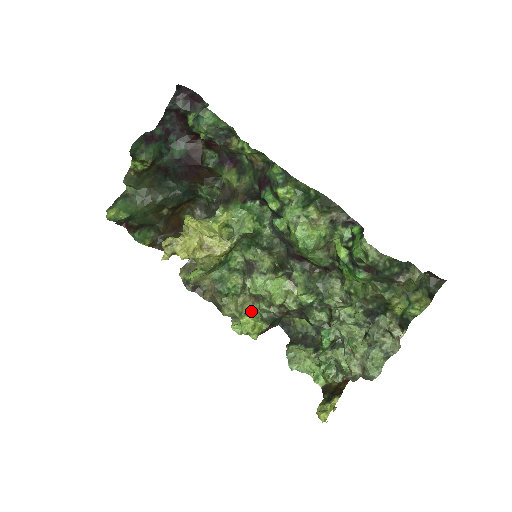
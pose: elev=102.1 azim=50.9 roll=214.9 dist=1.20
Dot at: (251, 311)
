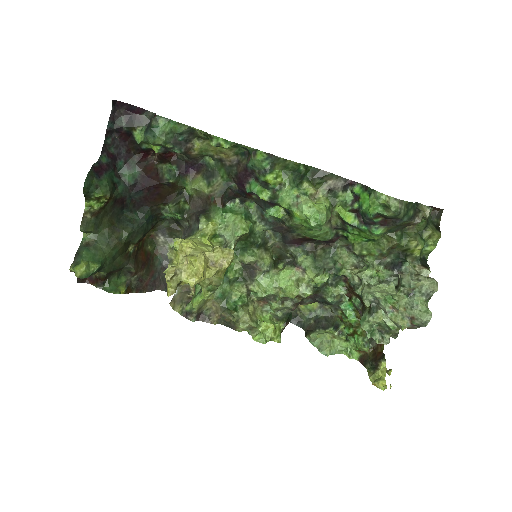
Dot at: (264, 316)
